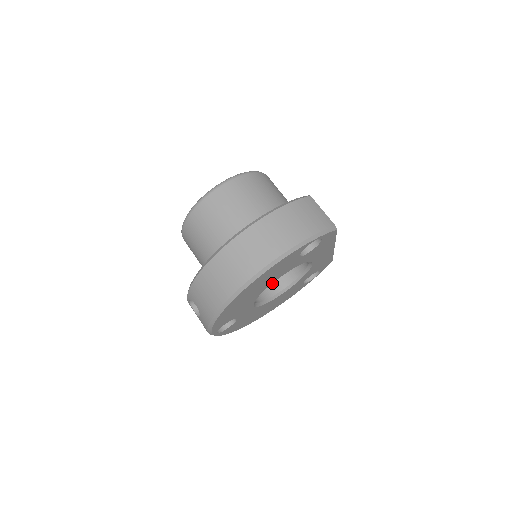
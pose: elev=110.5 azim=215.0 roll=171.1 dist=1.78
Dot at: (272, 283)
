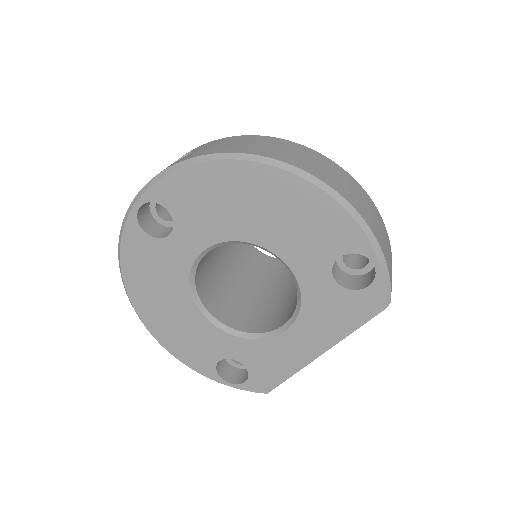
Dot at: (216, 301)
